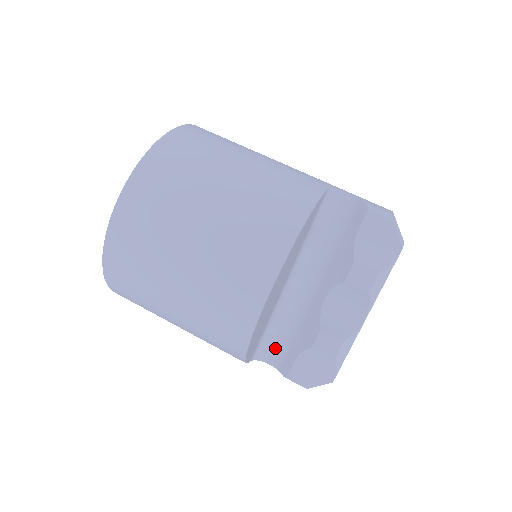
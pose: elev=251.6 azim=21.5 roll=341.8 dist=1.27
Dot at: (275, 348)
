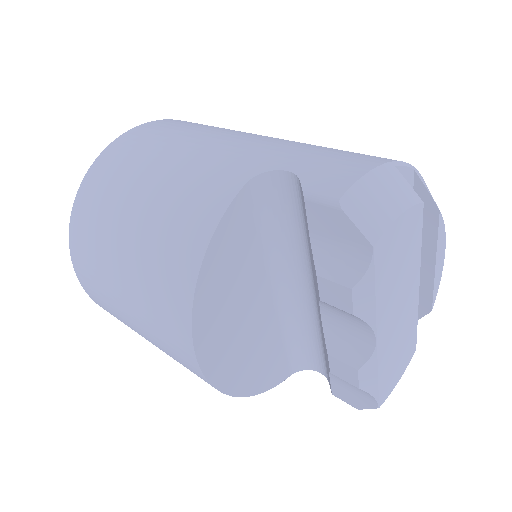
Dot at: (316, 357)
